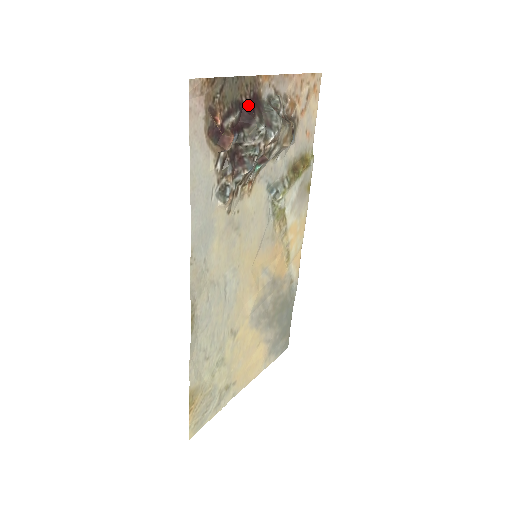
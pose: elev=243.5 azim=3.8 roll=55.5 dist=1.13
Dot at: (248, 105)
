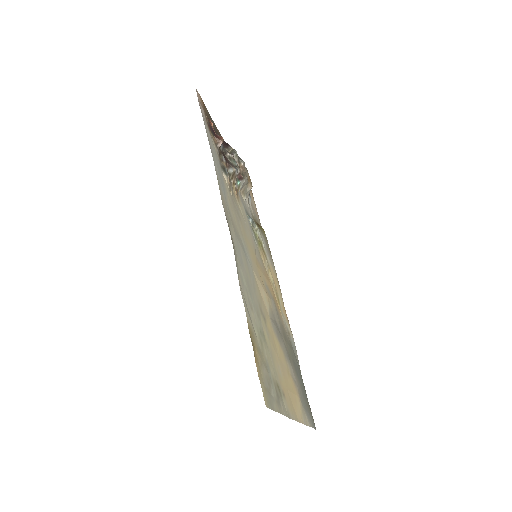
Dot at: occluded
